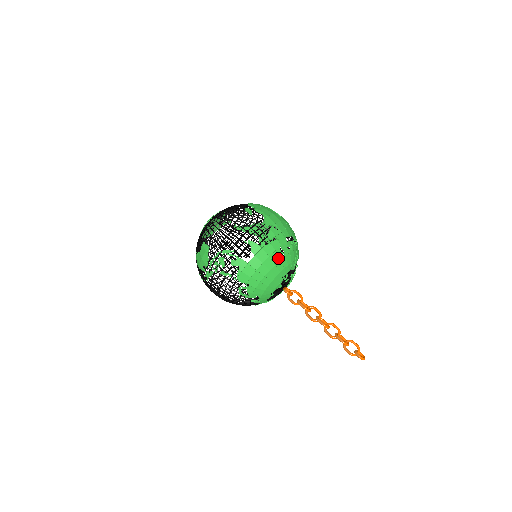
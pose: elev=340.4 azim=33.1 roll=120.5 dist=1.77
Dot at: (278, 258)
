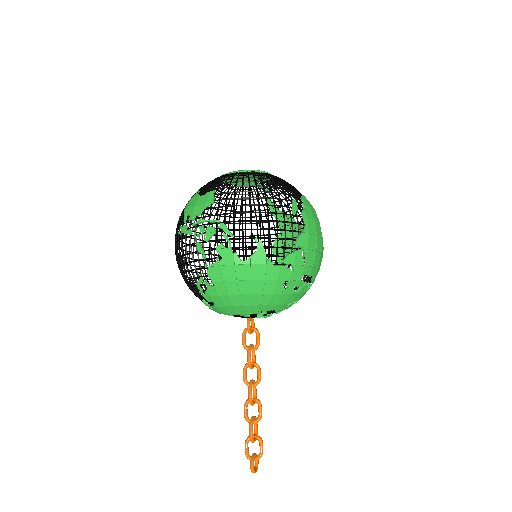
Dot at: (273, 290)
